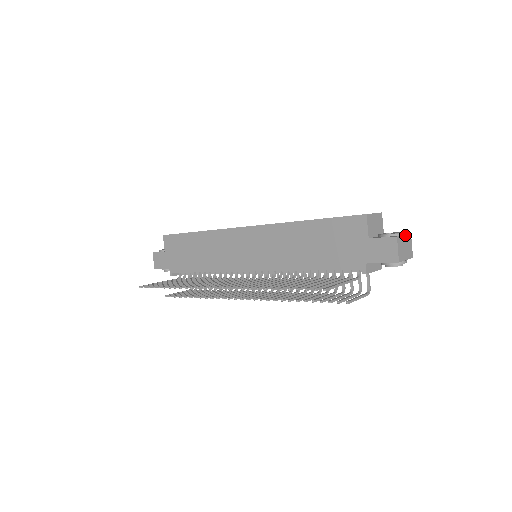
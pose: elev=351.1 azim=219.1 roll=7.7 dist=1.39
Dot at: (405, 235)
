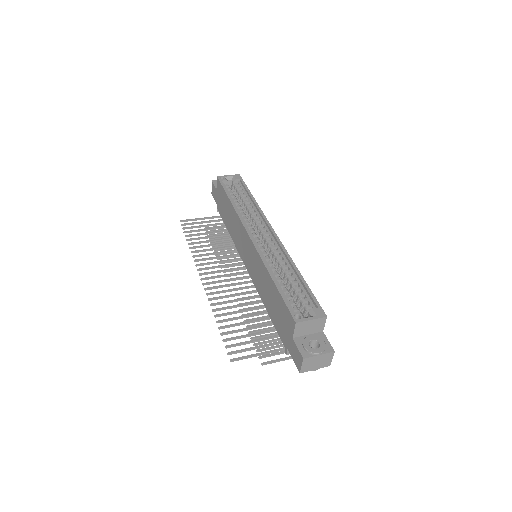
Dot at: (321, 354)
